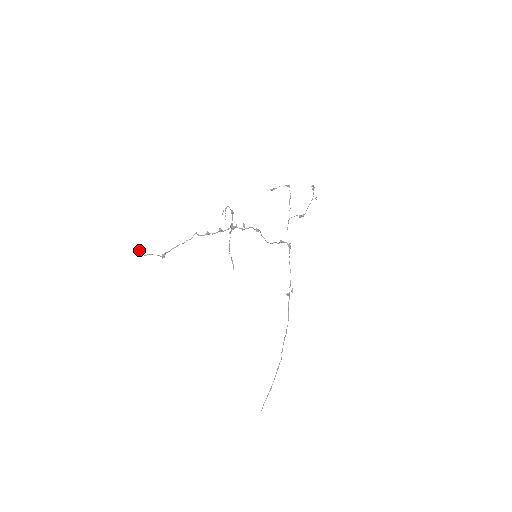
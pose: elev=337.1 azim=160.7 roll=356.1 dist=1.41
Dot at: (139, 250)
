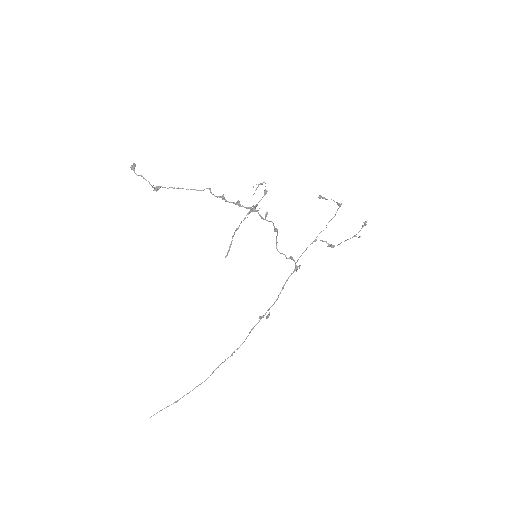
Dot at: (133, 163)
